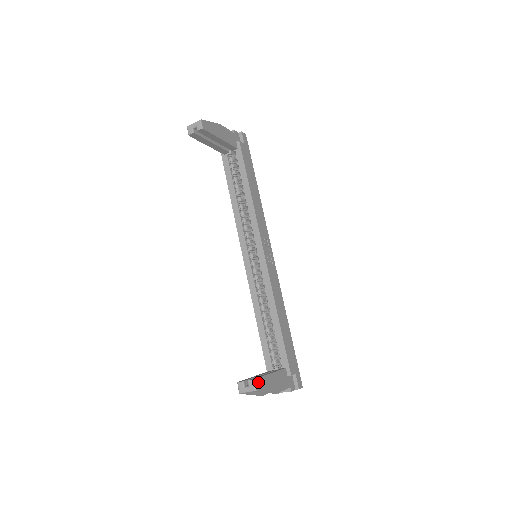
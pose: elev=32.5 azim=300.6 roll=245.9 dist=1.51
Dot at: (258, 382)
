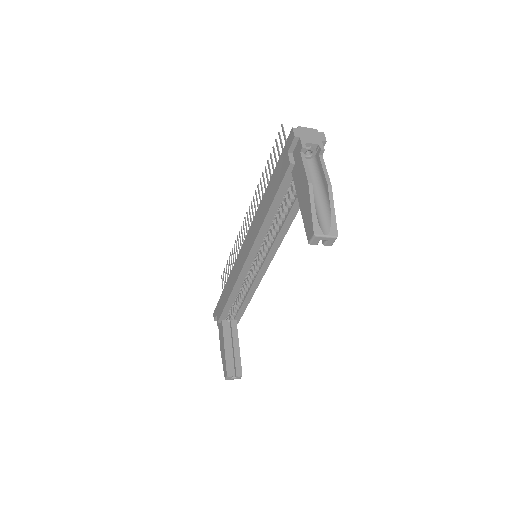
Dot at: (241, 371)
